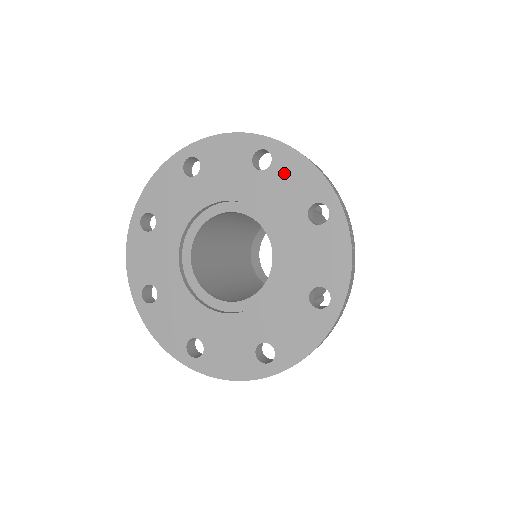
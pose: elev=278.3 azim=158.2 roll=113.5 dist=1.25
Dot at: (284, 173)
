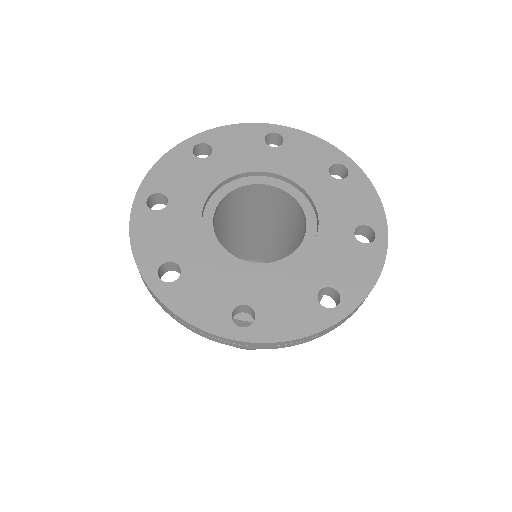
Dot at: (226, 143)
